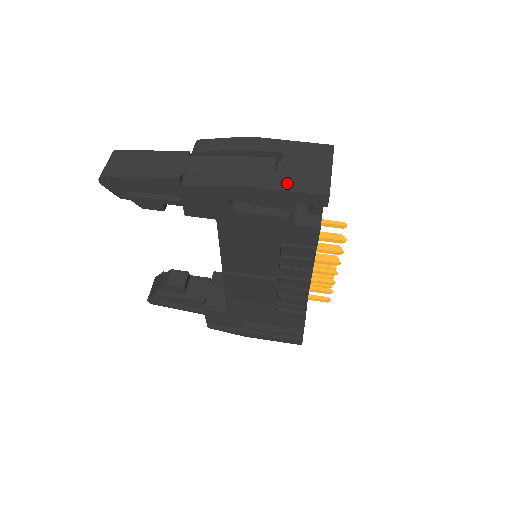
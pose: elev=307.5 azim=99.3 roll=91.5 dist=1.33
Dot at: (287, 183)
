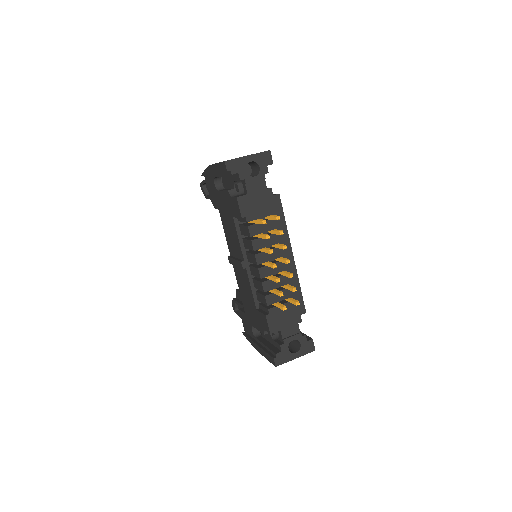
Dot at: occluded
